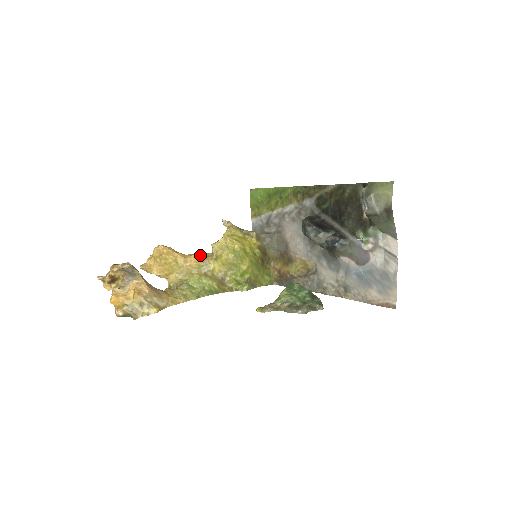
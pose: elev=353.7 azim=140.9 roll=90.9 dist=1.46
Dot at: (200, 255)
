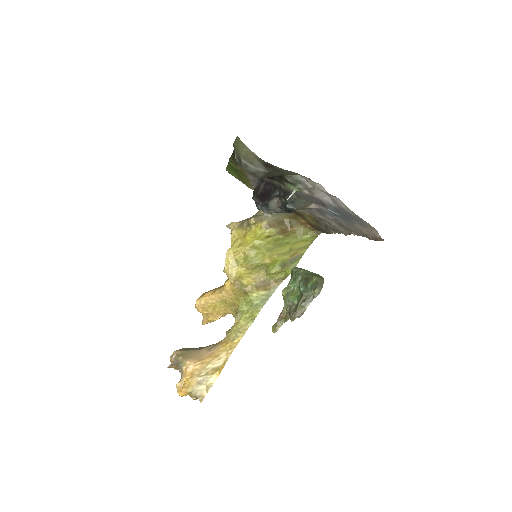
Dot at: occluded
